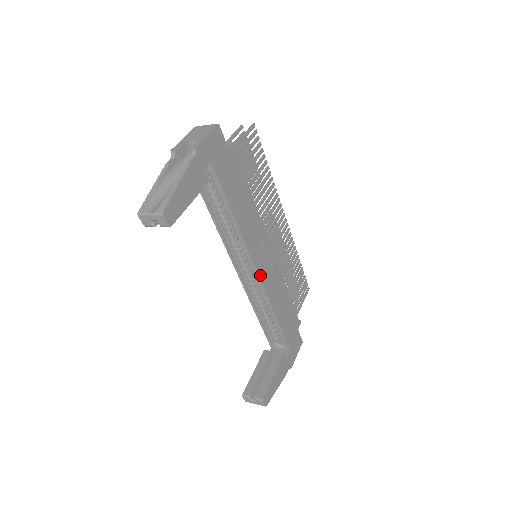
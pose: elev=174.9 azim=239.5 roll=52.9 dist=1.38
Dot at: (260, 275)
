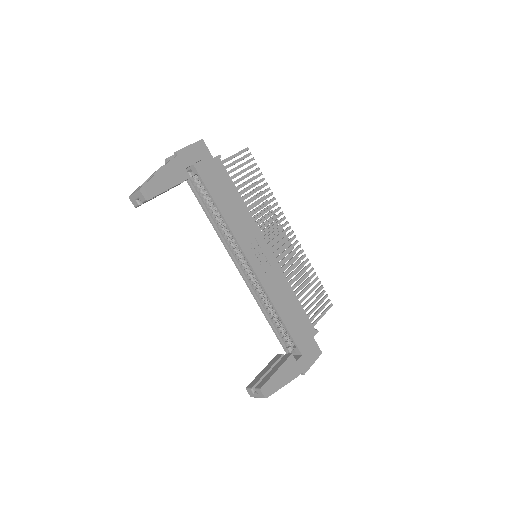
Dot at: (254, 268)
